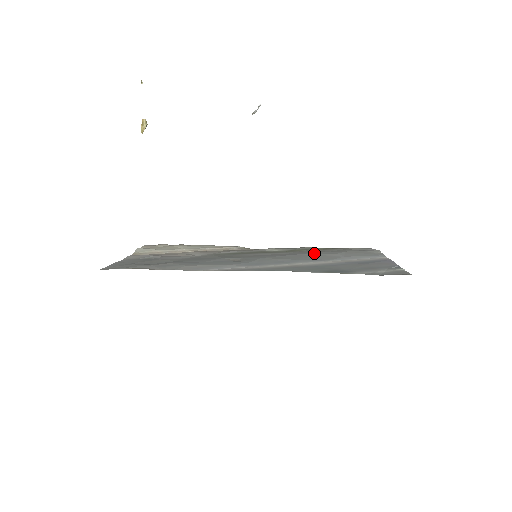
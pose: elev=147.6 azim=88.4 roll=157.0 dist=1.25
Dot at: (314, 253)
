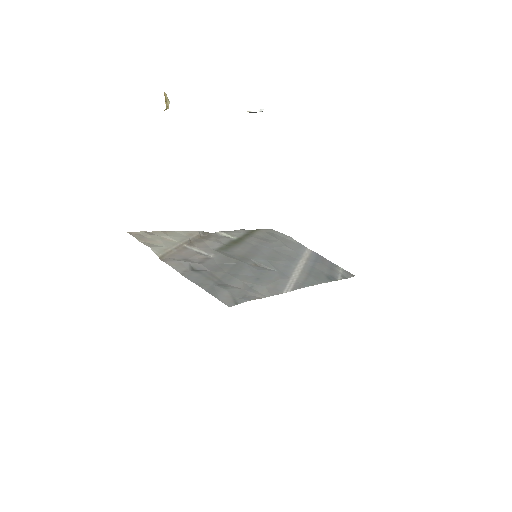
Dot at: (273, 246)
